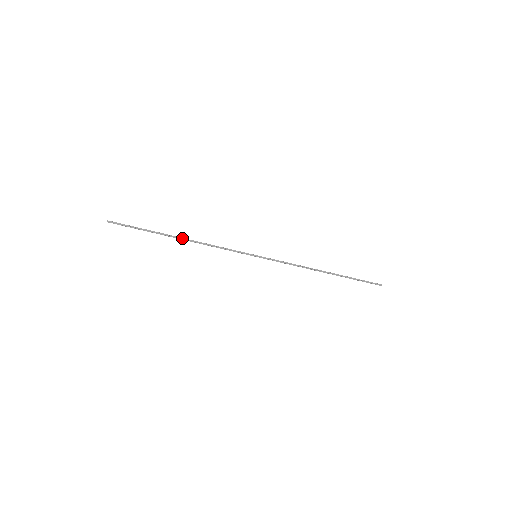
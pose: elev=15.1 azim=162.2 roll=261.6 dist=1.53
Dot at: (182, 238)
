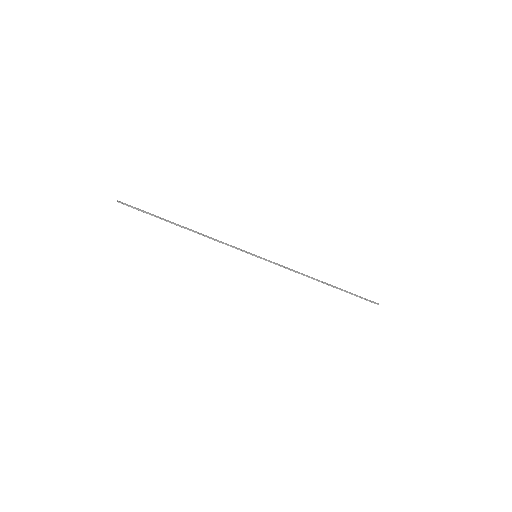
Dot at: (186, 227)
